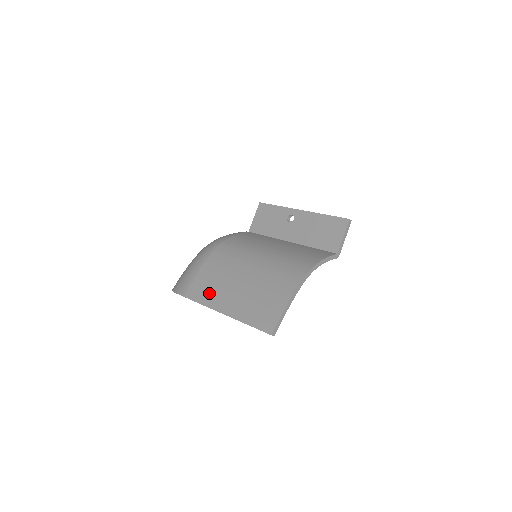
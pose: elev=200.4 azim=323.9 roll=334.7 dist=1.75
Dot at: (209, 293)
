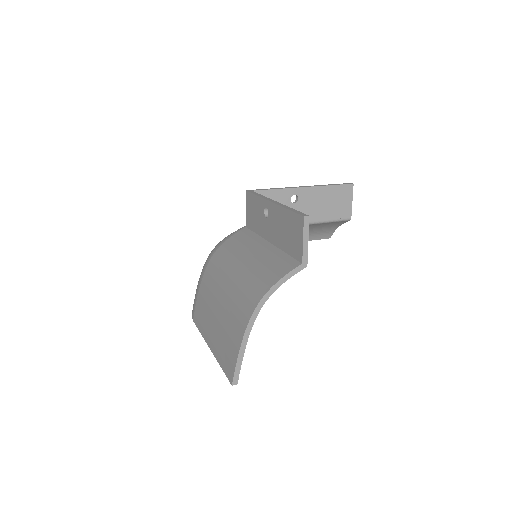
Dot at: (203, 321)
